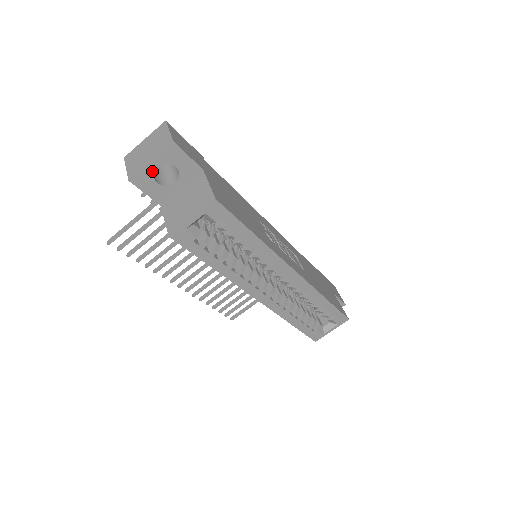
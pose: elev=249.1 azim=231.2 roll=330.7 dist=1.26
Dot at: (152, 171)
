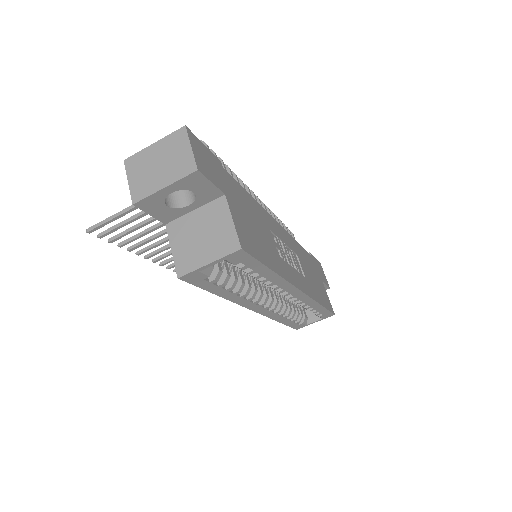
Dot at: (164, 196)
